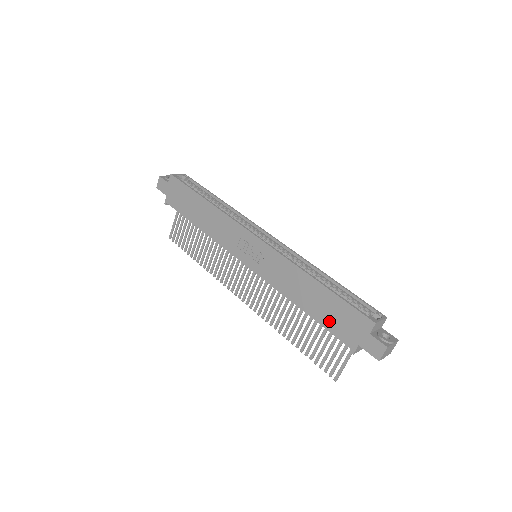
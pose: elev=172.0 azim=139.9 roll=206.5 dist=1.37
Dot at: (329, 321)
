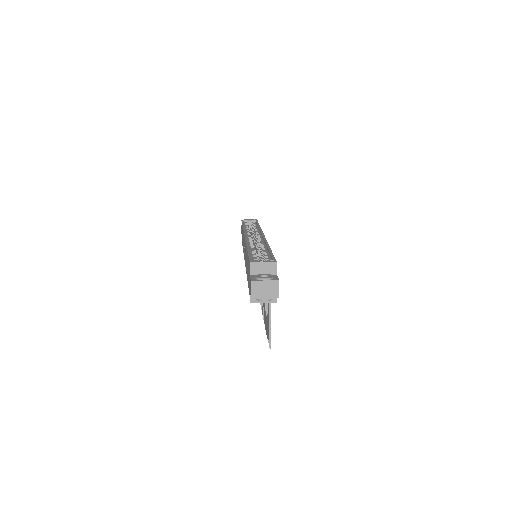
Dot at: (248, 280)
